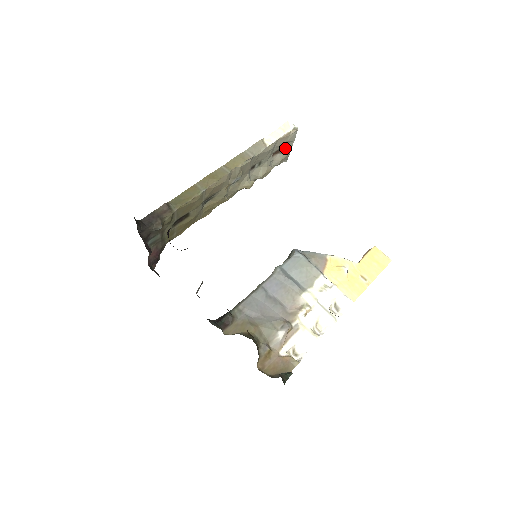
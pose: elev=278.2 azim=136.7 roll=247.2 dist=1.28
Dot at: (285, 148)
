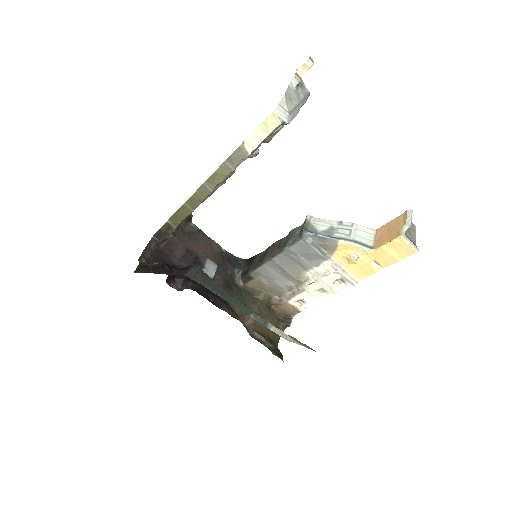
Dot at: occluded
